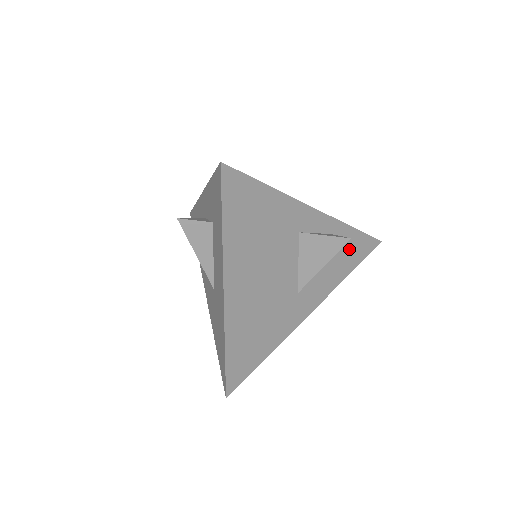
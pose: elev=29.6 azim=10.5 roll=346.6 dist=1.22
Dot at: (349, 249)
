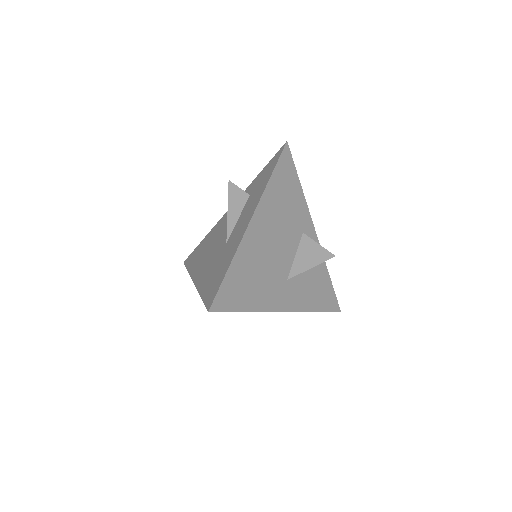
Dot at: (323, 289)
